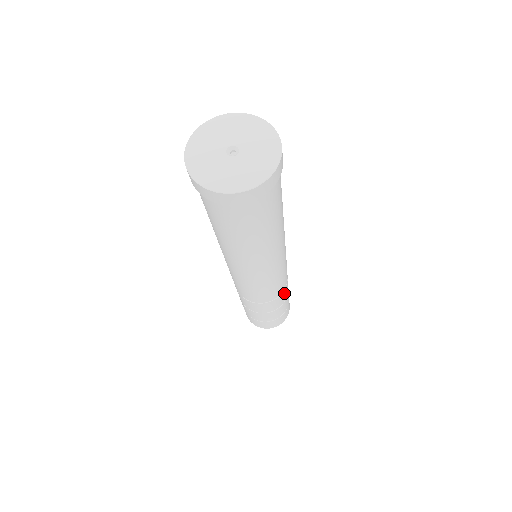
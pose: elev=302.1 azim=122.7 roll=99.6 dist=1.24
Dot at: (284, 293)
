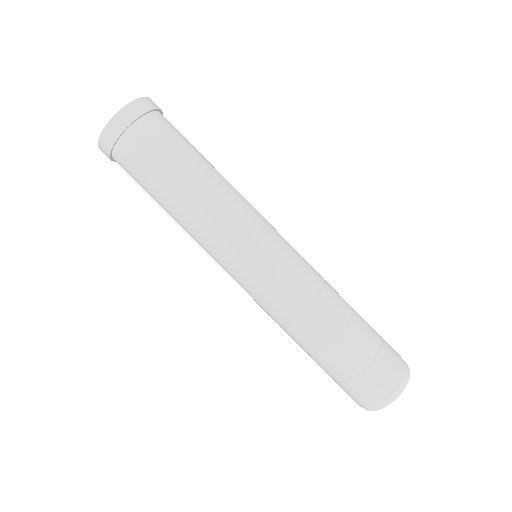
Dot at: (316, 315)
